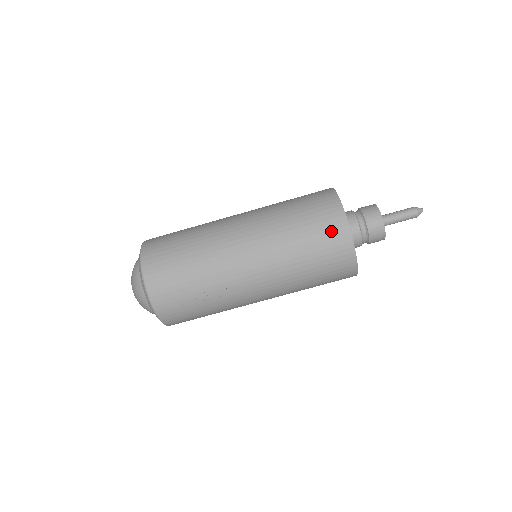
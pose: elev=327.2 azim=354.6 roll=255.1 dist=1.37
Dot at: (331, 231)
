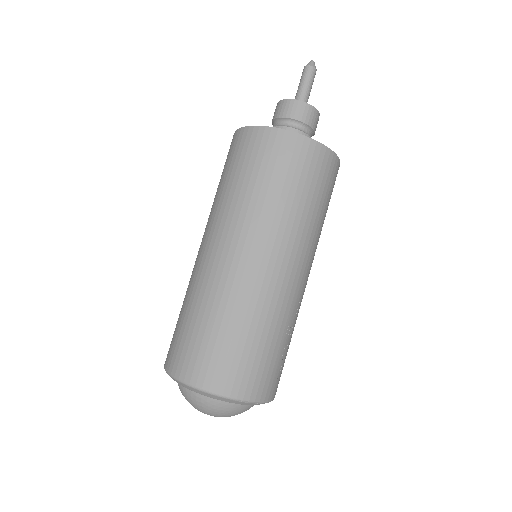
Dot at: (312, 163)
